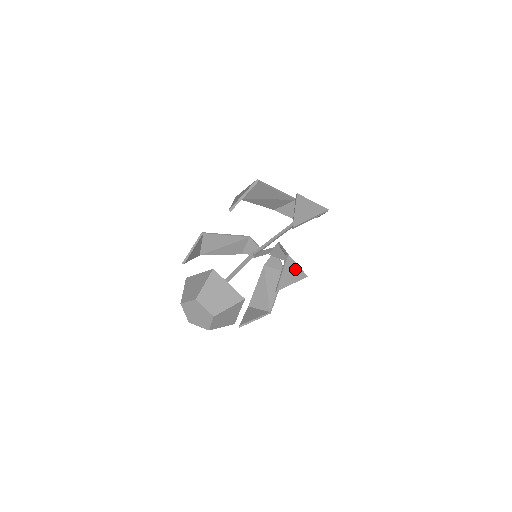
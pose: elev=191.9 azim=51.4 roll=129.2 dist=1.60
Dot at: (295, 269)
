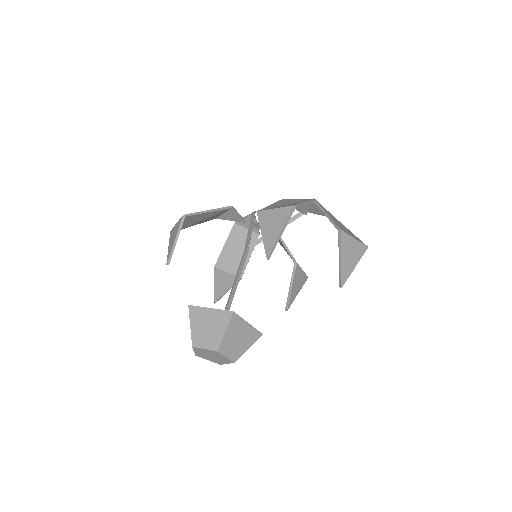
Dot at: (300, 276)
